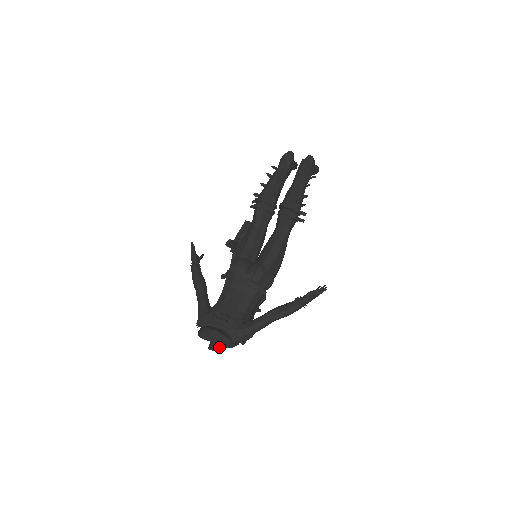
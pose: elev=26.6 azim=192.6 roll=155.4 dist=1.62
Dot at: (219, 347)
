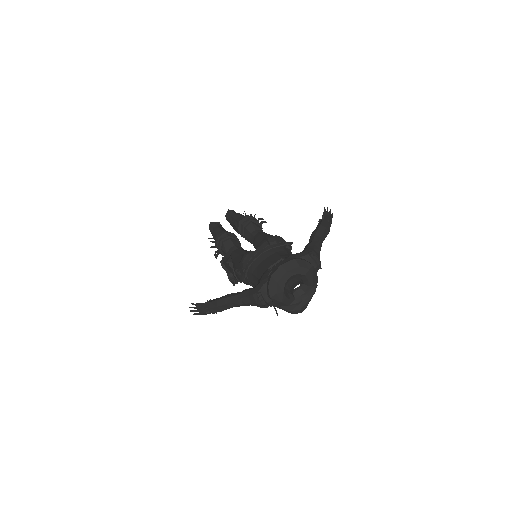
Dot at: (302, 283)
